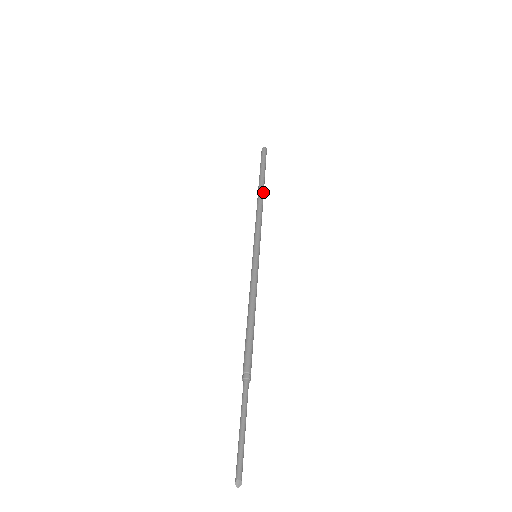
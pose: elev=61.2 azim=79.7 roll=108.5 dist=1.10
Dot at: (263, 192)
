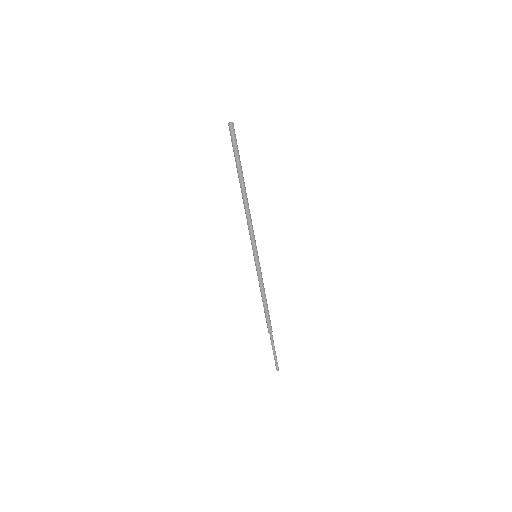
Dot at: (245, 191)
